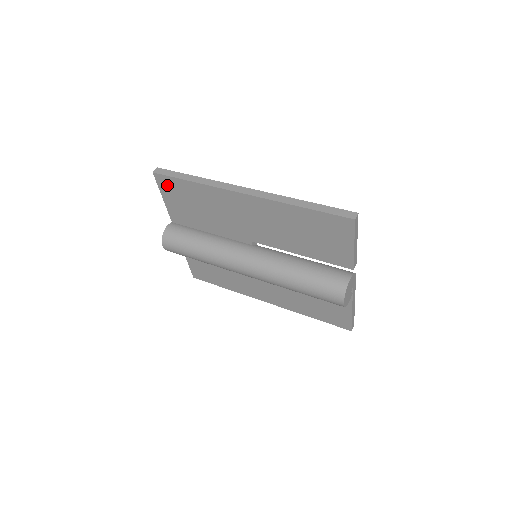
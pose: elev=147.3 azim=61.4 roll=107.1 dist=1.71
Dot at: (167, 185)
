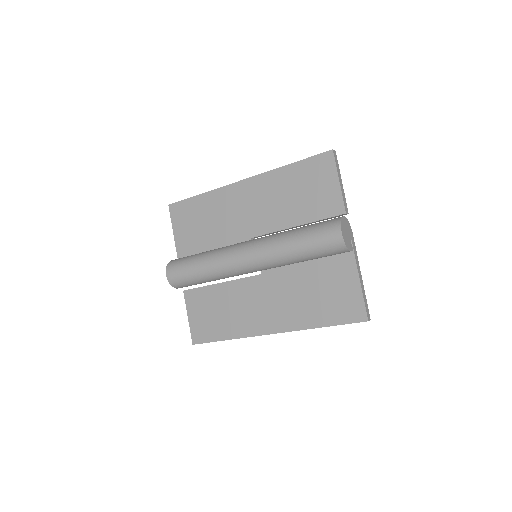
Dot at: (179, 213)
